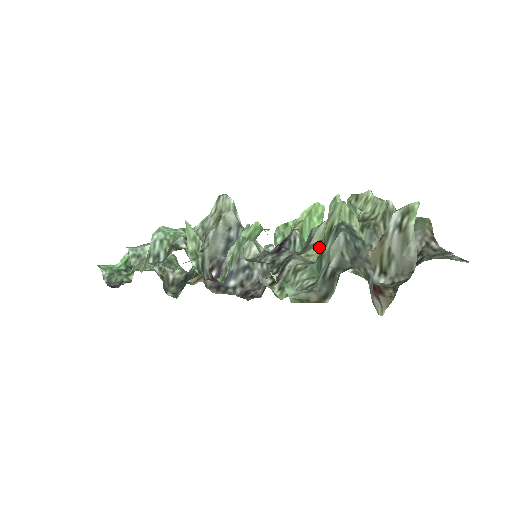
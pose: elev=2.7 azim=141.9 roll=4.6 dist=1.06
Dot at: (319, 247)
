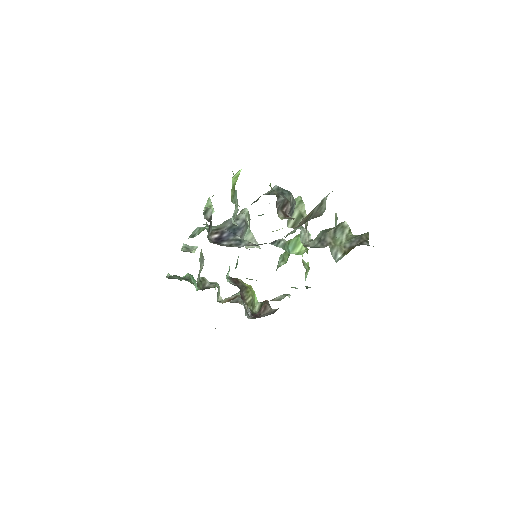
Dot at: occluded
